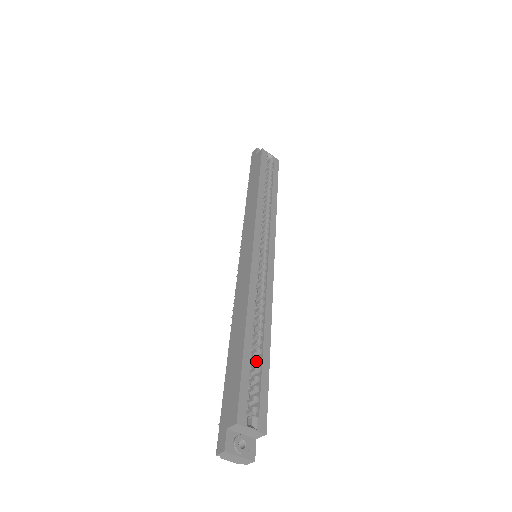
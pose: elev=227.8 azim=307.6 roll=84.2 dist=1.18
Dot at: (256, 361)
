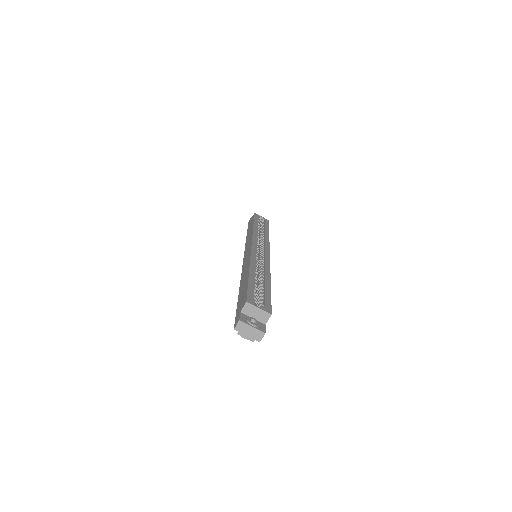
Dot at: (260, 288)
